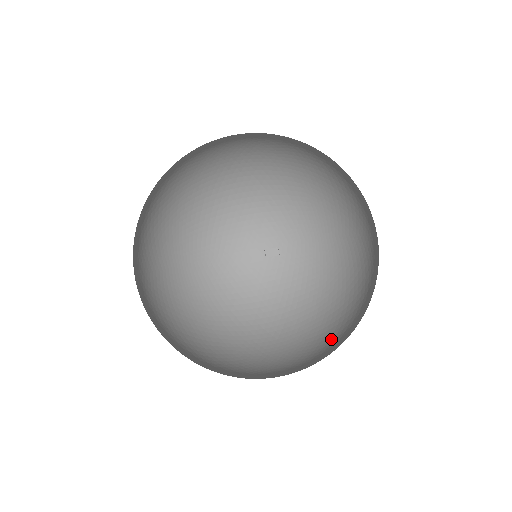
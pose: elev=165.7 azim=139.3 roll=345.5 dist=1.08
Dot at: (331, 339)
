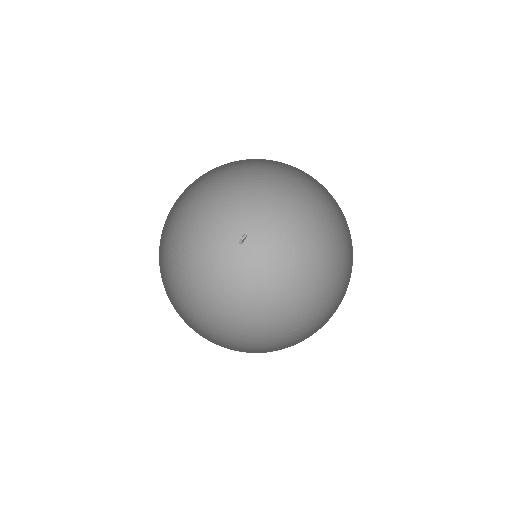
Dot at: (248, 280)
